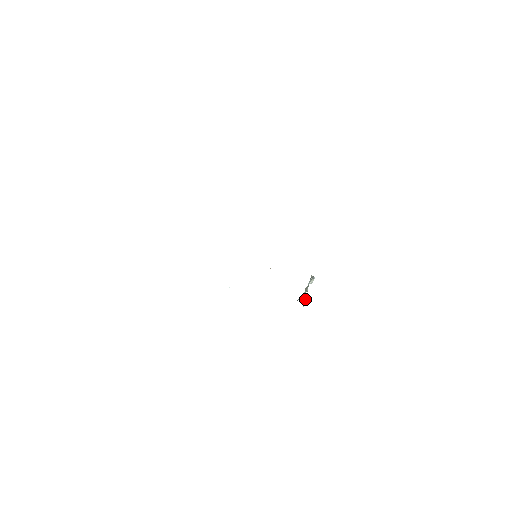
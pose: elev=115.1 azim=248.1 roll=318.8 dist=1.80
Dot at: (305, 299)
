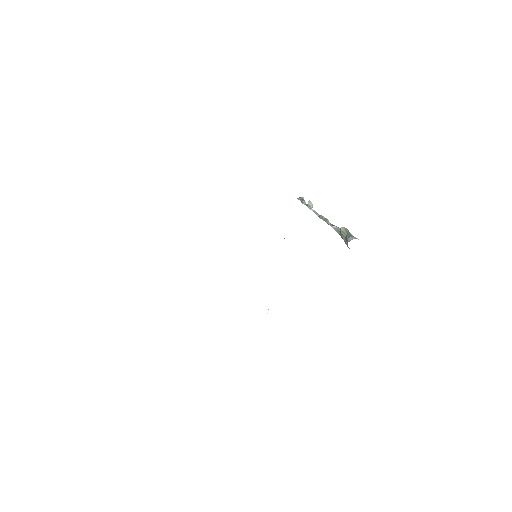
Dot at: (348, 231)
